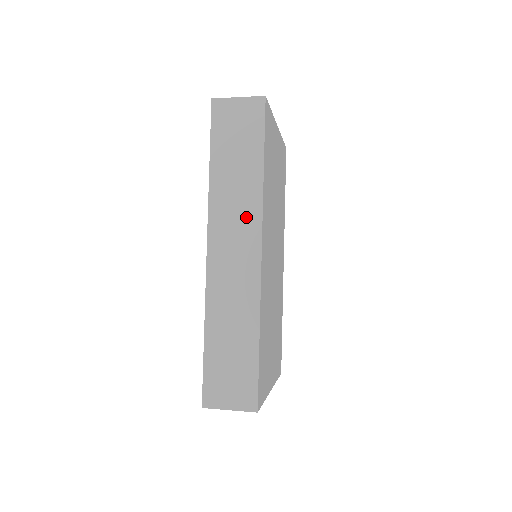
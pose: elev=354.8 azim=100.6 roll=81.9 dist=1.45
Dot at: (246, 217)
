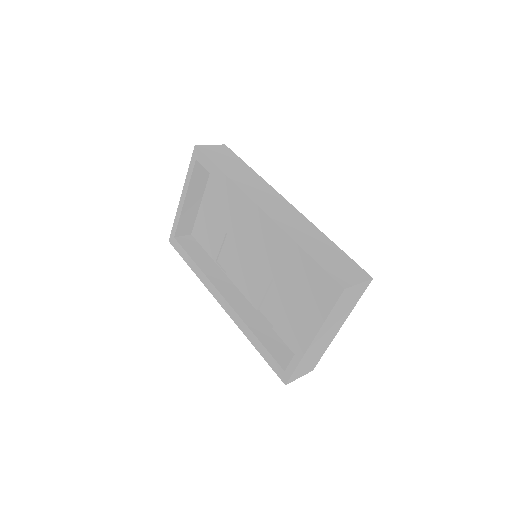
Dot at: (266, 190)
